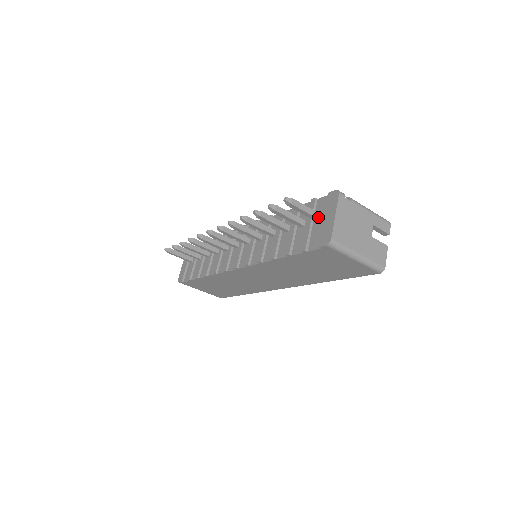
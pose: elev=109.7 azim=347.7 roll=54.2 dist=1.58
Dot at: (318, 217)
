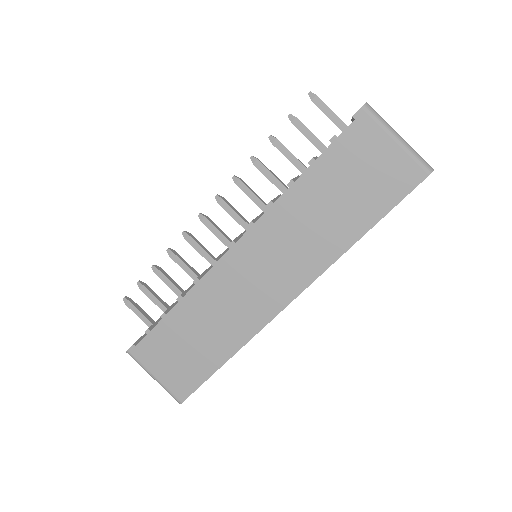
Dot at: (344, 123)
